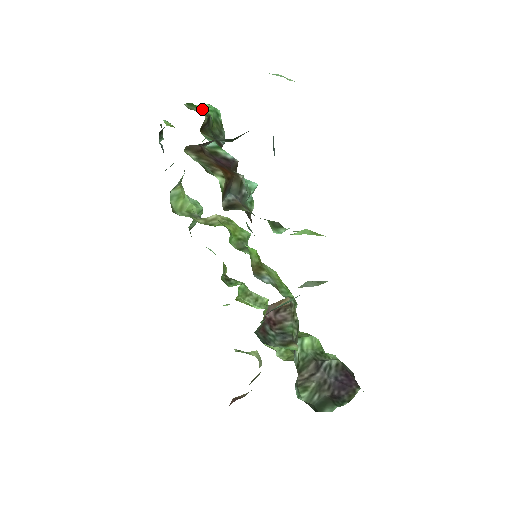
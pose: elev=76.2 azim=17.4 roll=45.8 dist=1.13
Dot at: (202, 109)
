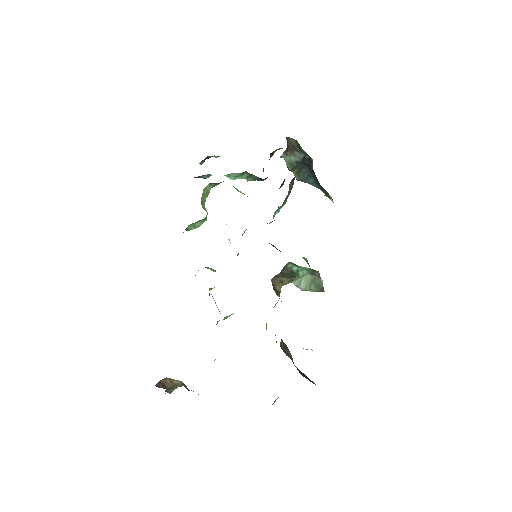
Dot at: occluded
